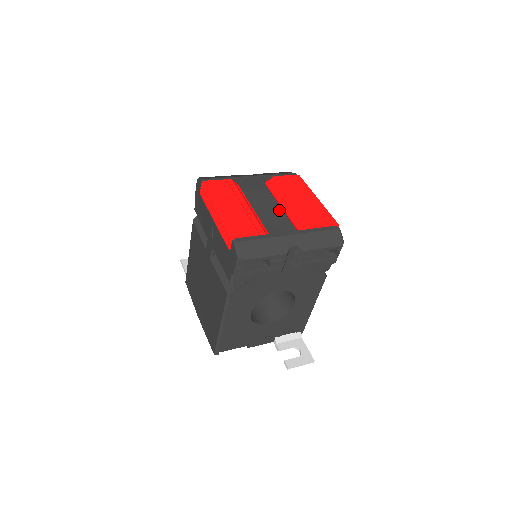
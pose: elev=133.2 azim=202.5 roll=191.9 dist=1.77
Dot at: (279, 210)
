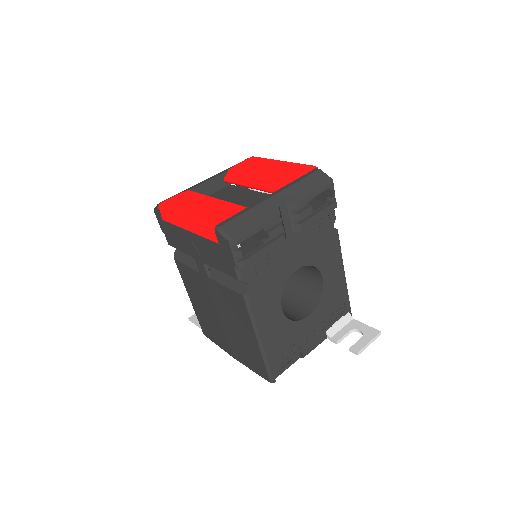
Dot at: (251, 193)
